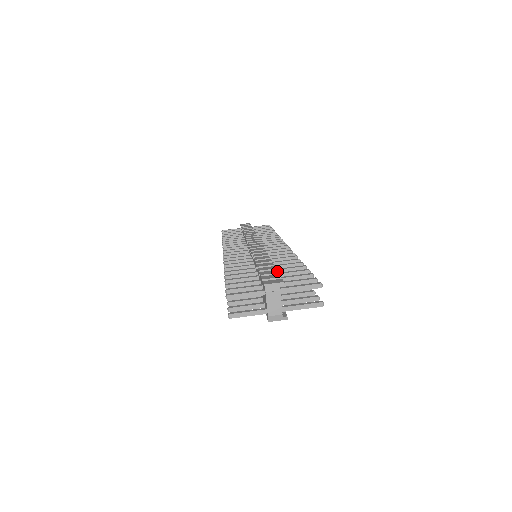
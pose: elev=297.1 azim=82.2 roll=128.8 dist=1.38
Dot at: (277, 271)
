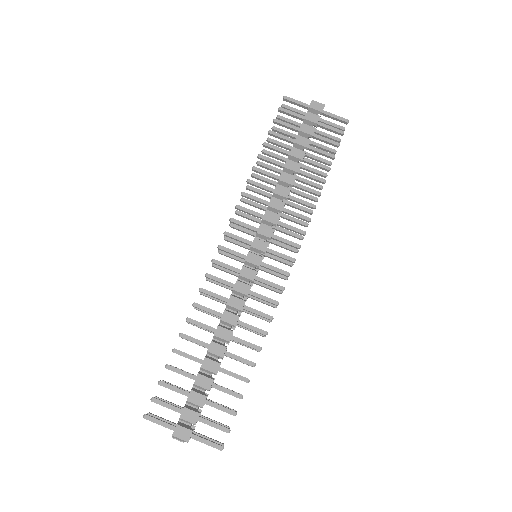
Dot at: (204, 402)
